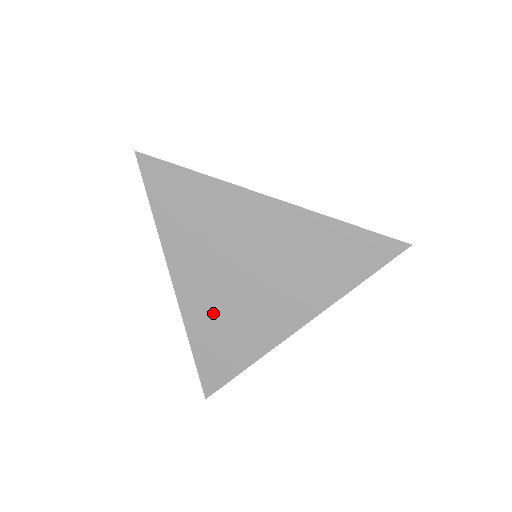
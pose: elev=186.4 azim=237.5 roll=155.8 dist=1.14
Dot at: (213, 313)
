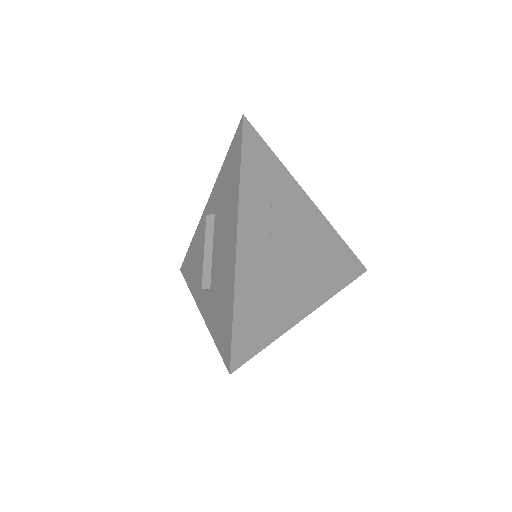
Dot at: (260, 278)
